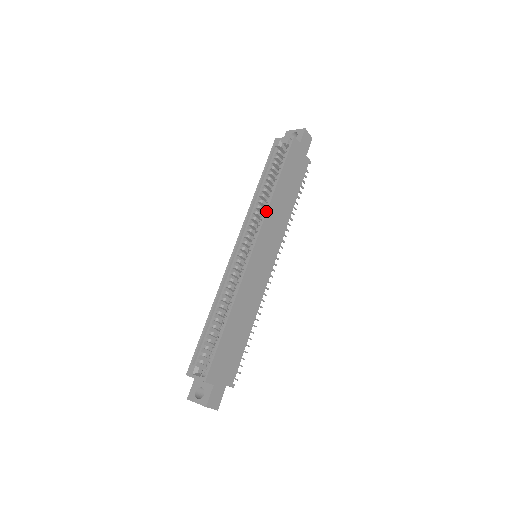
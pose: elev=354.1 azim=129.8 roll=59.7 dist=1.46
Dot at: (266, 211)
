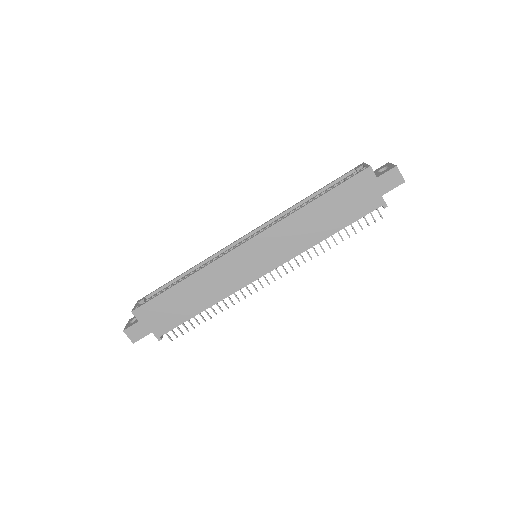
Dot at: (281, 219)
